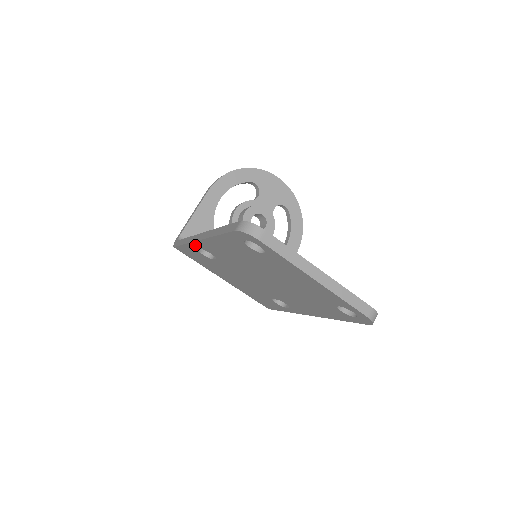
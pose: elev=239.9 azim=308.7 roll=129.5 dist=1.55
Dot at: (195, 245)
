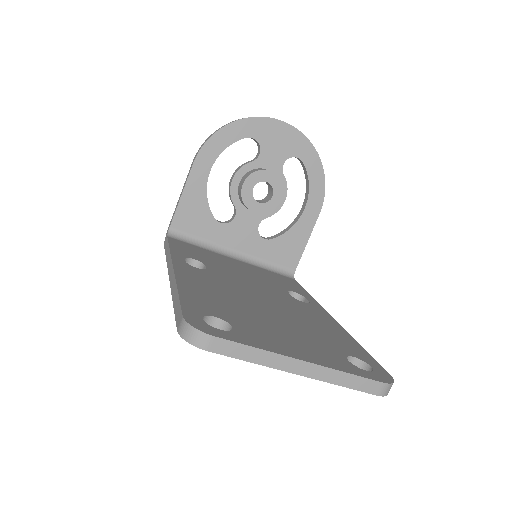
Dot at: occluded
